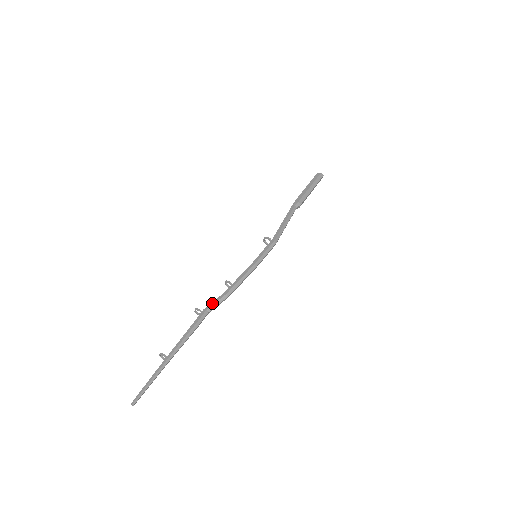
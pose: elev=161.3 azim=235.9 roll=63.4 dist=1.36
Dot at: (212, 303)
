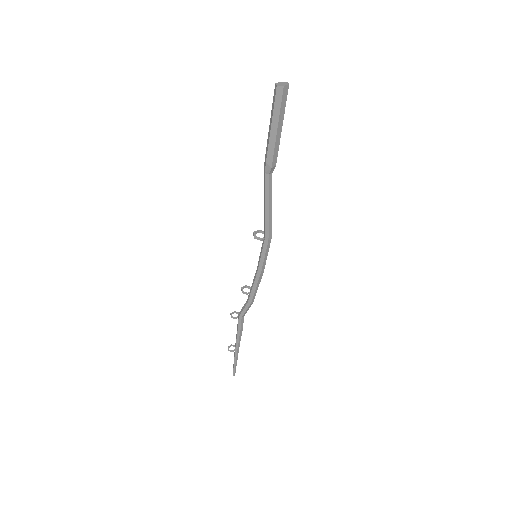
Dot at: (243, 312)
